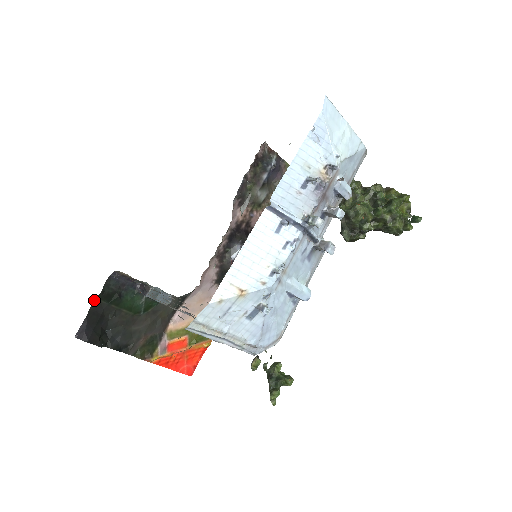
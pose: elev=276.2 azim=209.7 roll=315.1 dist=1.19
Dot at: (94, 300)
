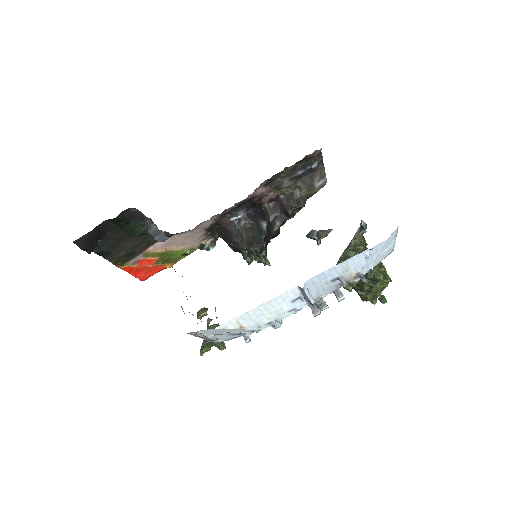
Dot at: (105, 220)
